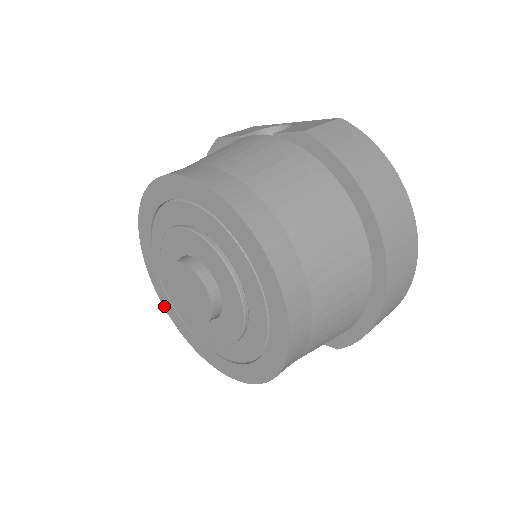
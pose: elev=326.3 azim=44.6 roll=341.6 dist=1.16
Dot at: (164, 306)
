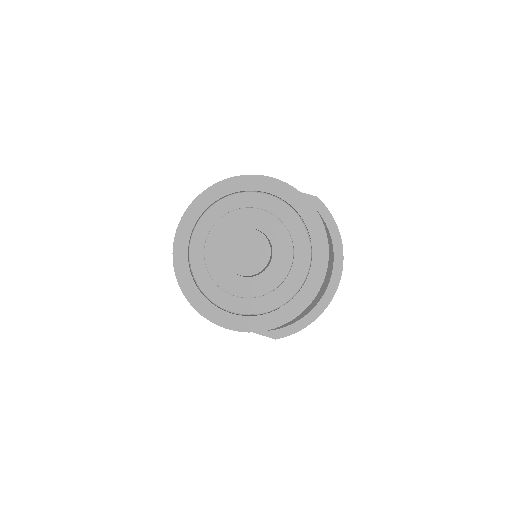
Dot at: (175, 267)
